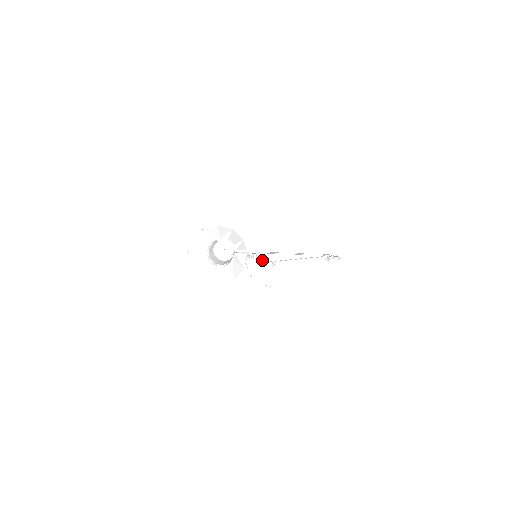
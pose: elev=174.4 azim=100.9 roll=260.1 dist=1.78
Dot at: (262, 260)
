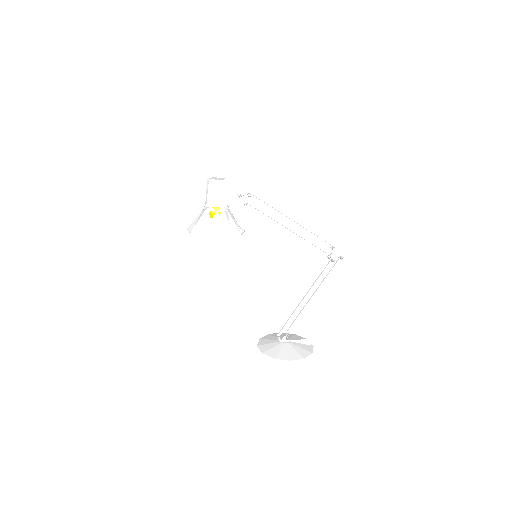
Dot at: (275, 342)
